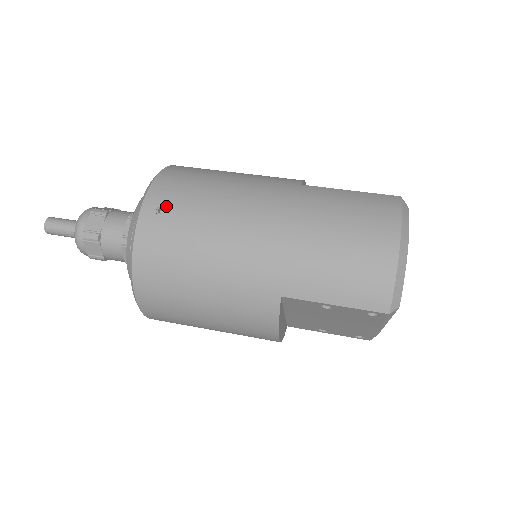
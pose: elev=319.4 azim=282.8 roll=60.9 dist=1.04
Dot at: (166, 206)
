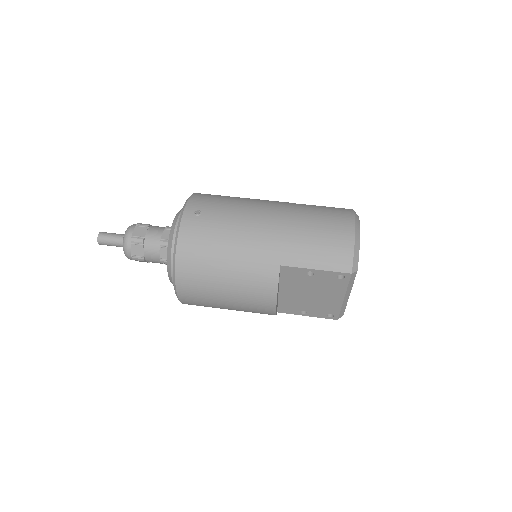
Dot at: (201, 210)
